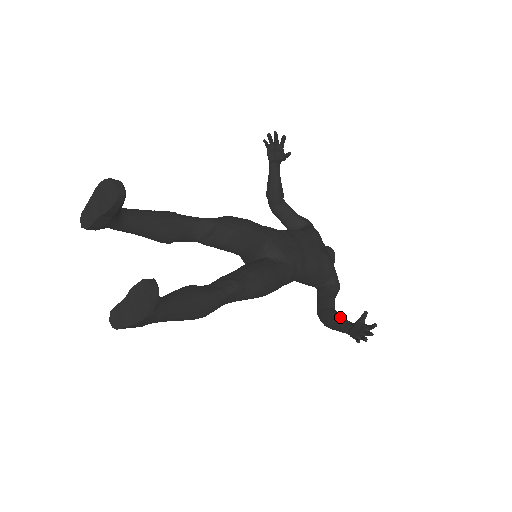
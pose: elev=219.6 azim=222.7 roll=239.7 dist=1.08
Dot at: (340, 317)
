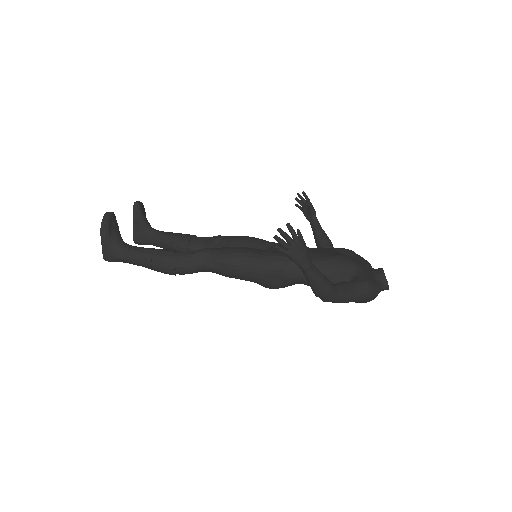
Dot at: occluded
